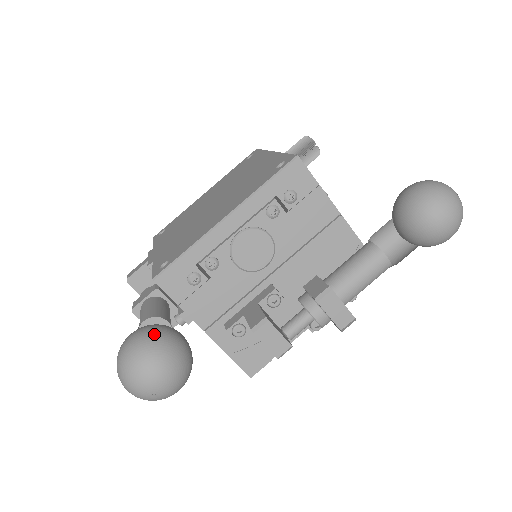
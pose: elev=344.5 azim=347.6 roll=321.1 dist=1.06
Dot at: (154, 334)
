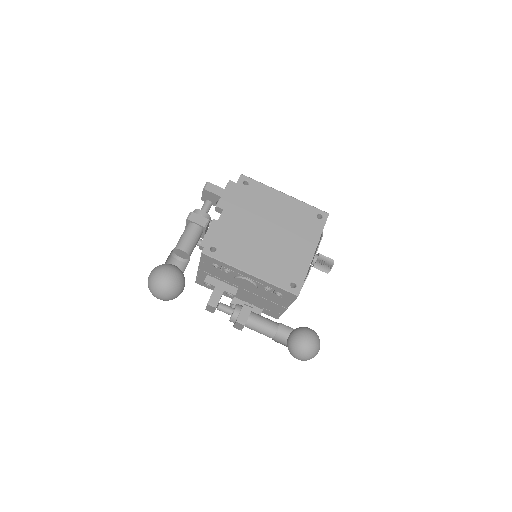
Dot at: (175, 287)
